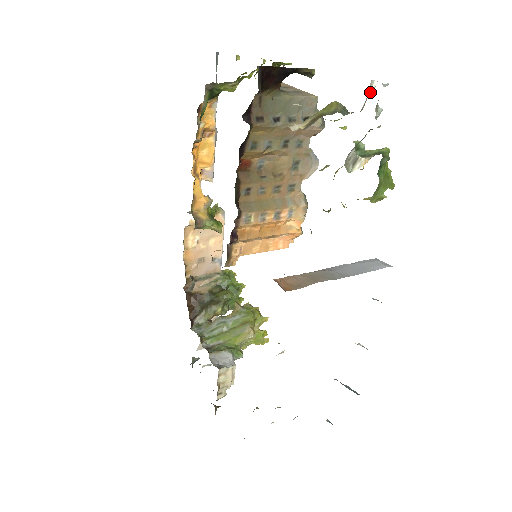
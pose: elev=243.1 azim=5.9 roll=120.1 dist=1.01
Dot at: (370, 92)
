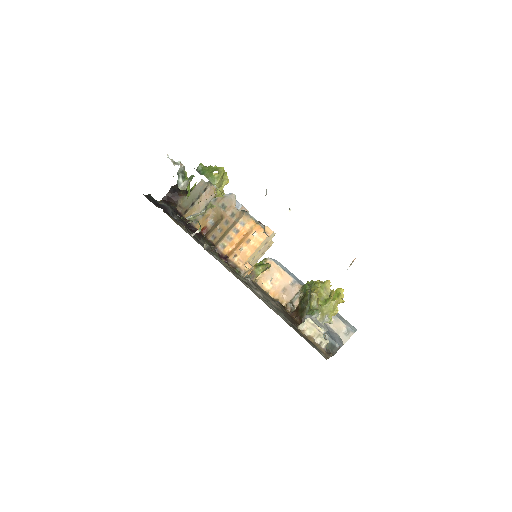
Dot at: occluded
